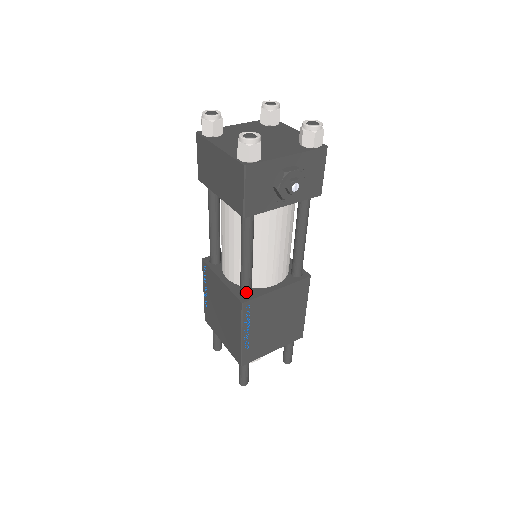
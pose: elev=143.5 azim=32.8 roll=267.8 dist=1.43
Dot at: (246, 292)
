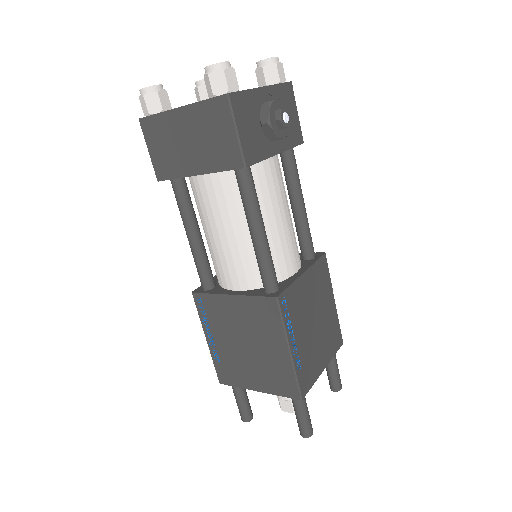
Dot at: (273, 284)
